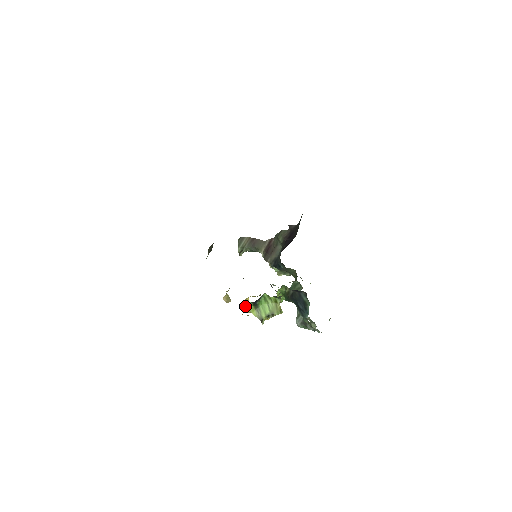
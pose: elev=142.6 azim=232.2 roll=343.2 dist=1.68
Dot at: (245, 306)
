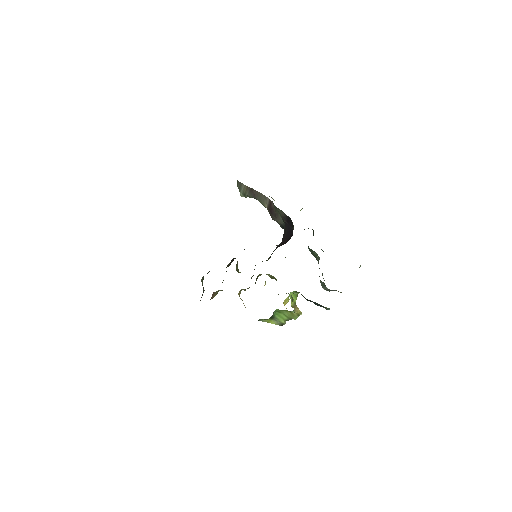
Dot at: occluded
